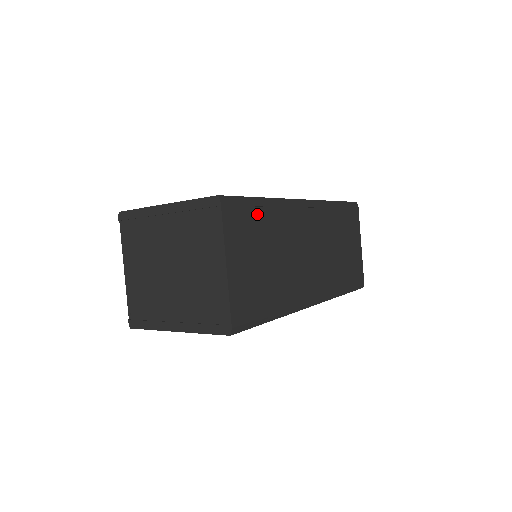
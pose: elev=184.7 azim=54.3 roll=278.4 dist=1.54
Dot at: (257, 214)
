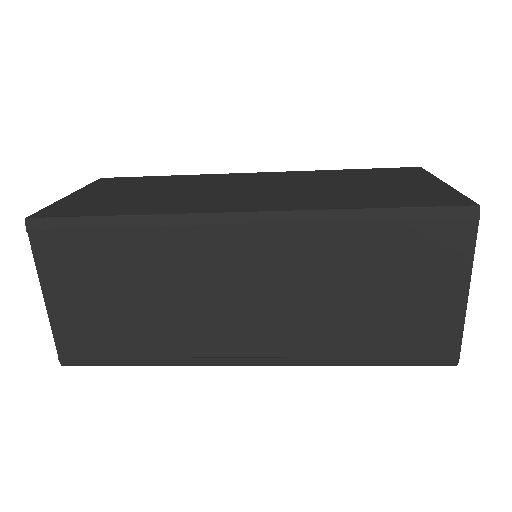
Dot at: (103, 240)
